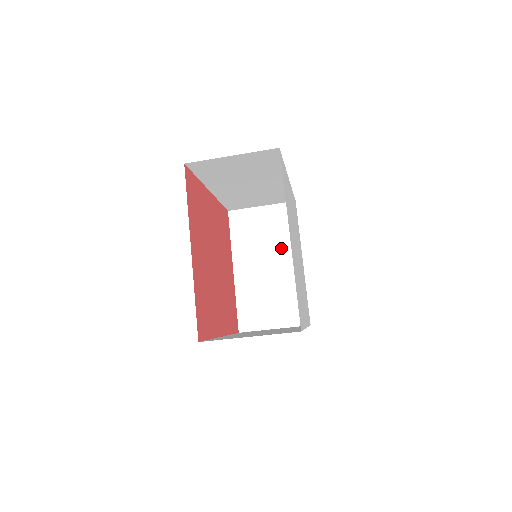
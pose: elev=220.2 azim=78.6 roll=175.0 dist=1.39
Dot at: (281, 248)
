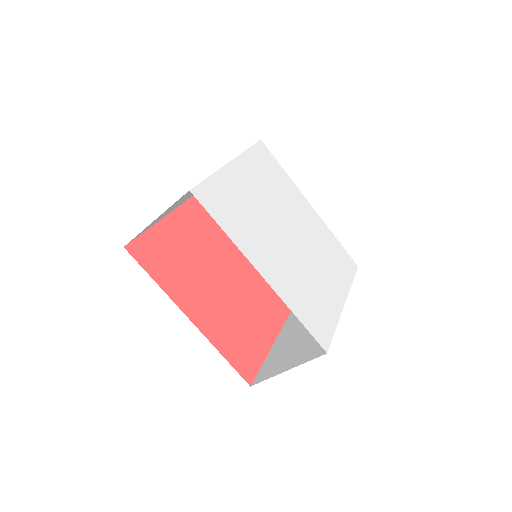
Dot at: occluded
